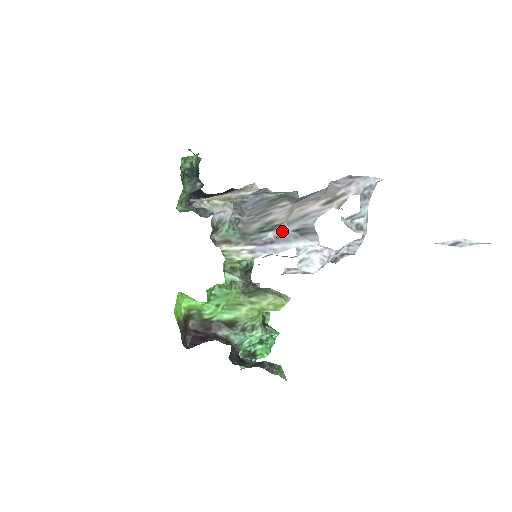
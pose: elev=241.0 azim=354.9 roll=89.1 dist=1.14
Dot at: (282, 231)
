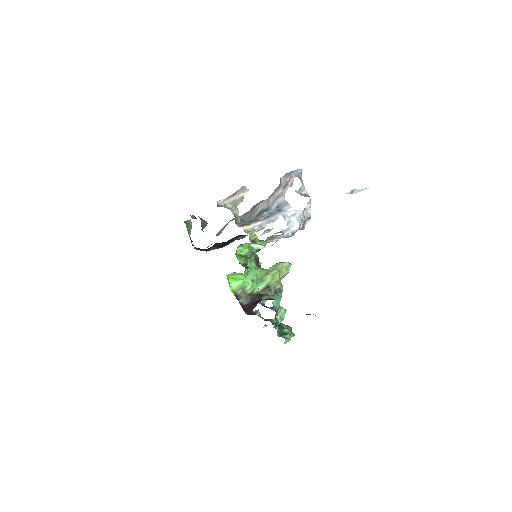
Dot at: (270, 210)
